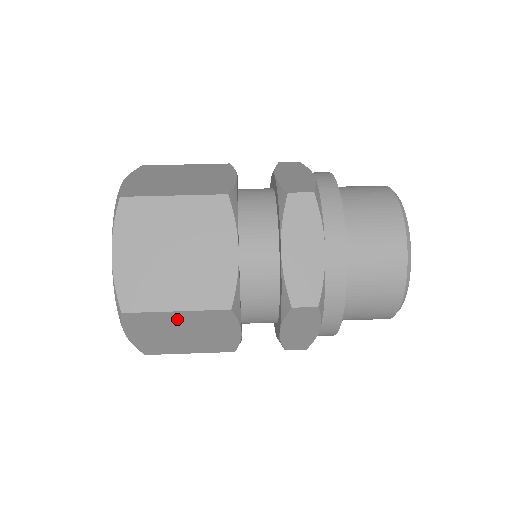
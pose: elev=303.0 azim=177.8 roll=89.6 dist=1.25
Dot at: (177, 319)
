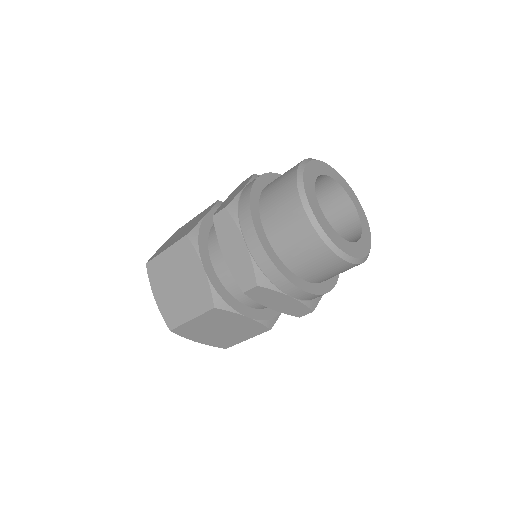
Dot at: (200, 324)
